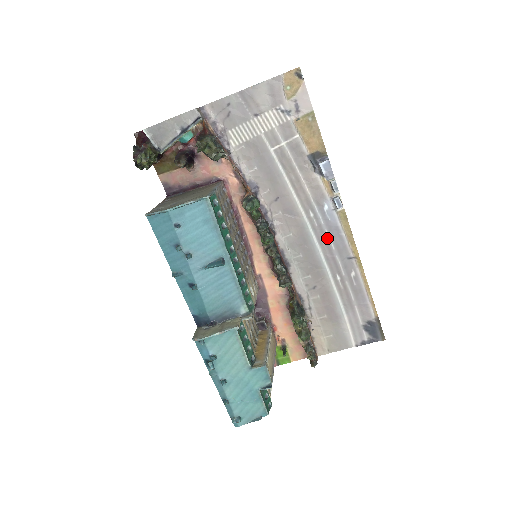
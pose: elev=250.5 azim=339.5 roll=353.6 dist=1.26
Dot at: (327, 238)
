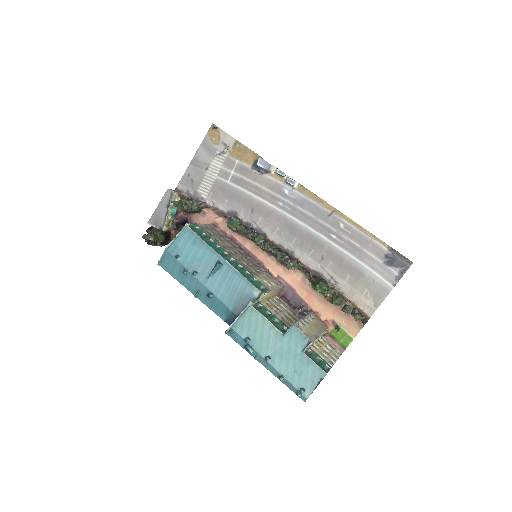
Dot at: (303, 212)
